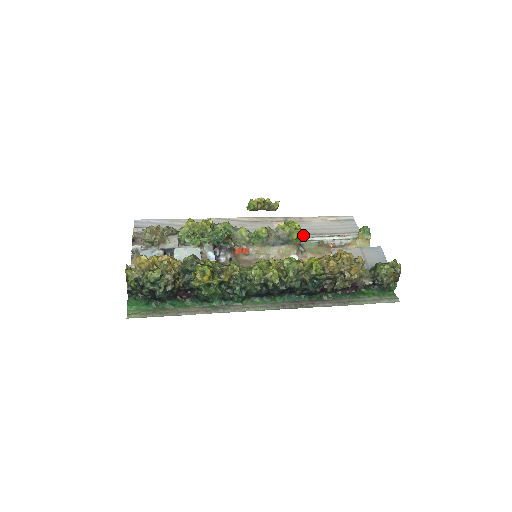
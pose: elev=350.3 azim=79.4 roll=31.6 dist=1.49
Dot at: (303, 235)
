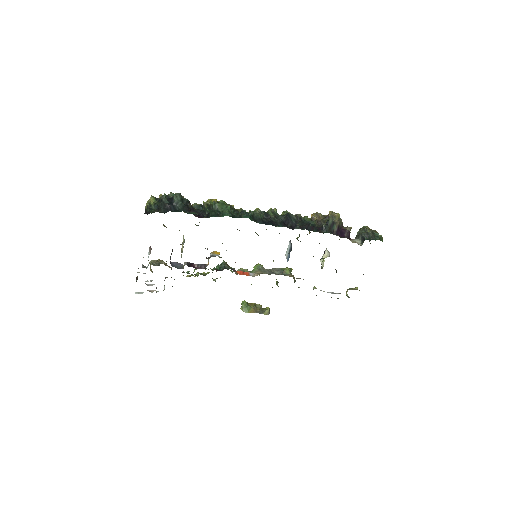
Dot at: occluded
